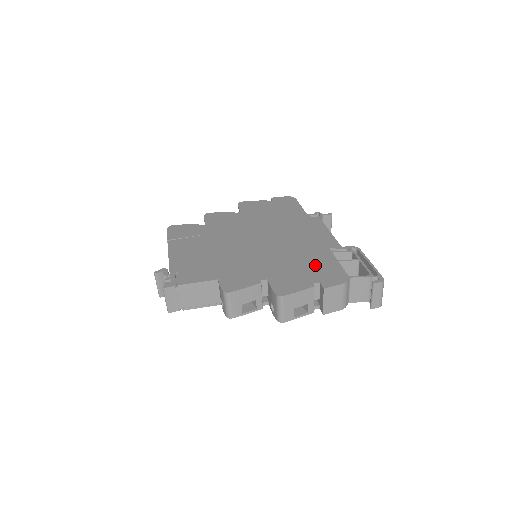
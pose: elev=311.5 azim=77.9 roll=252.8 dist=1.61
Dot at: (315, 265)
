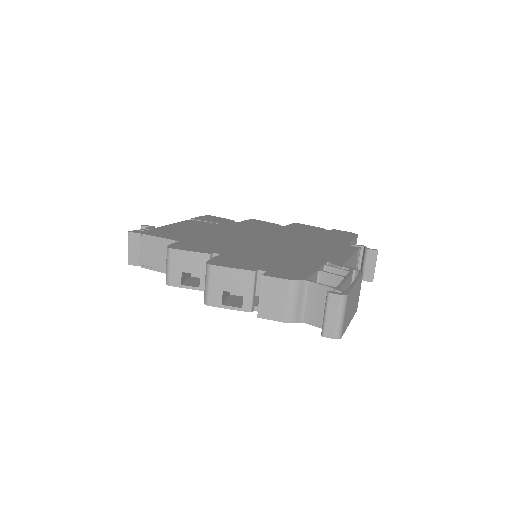
Dot at: (287, 263)
